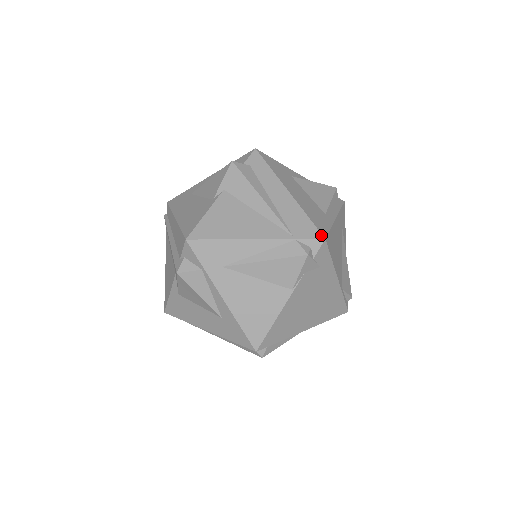
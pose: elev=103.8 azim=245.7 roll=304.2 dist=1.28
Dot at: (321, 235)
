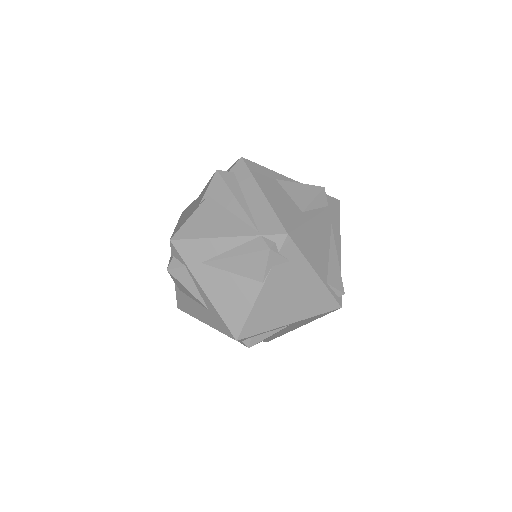
Dot at: (284, 230)
